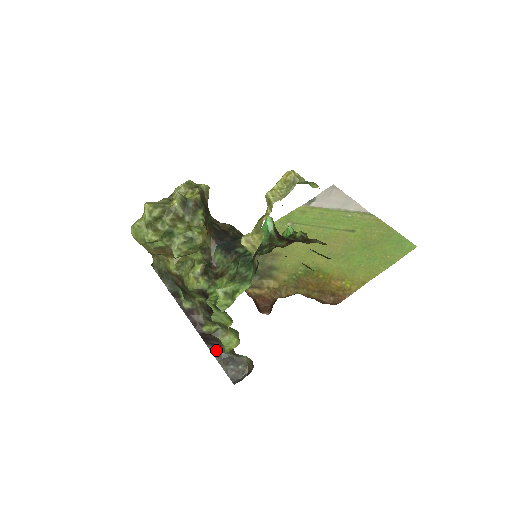
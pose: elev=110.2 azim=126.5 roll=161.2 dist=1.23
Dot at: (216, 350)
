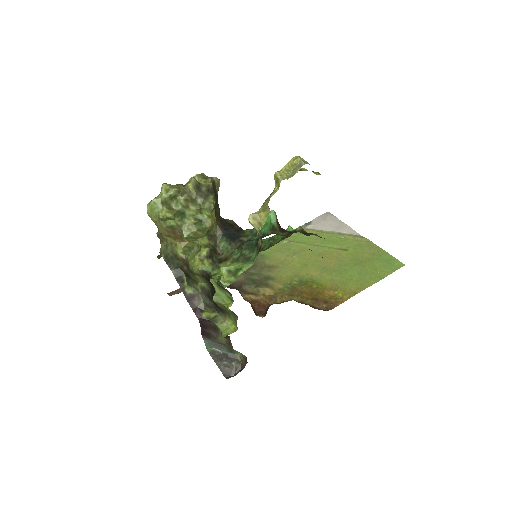
Dot at: (211, 345)
